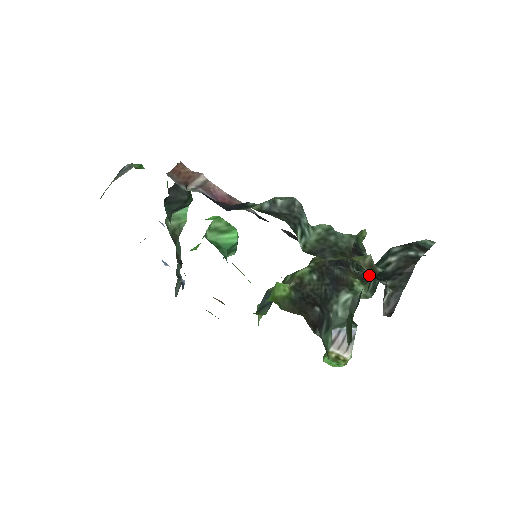
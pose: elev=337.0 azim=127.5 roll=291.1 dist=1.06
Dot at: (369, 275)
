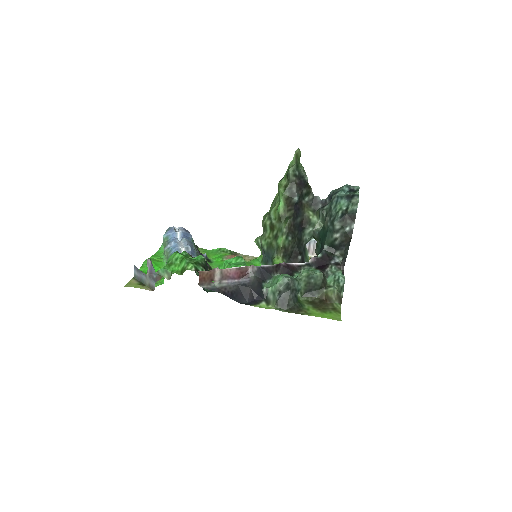
Dot at: (326, 247)
